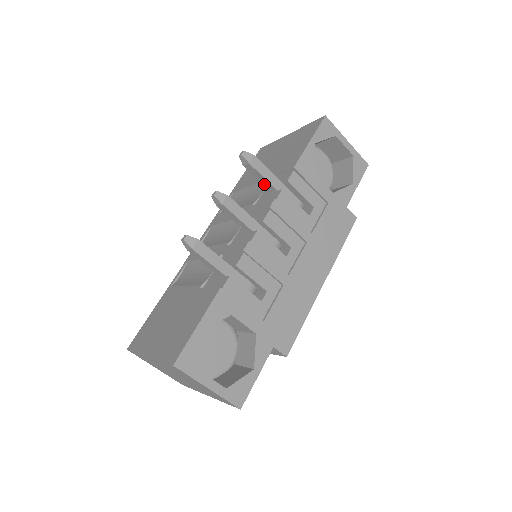
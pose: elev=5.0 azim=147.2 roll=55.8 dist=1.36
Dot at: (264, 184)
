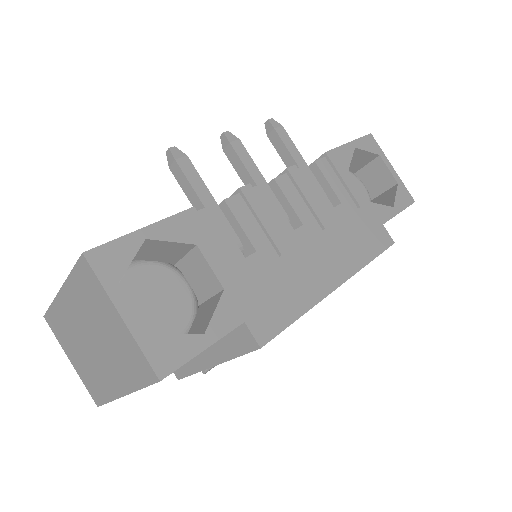
Dot at: (286, 162)
